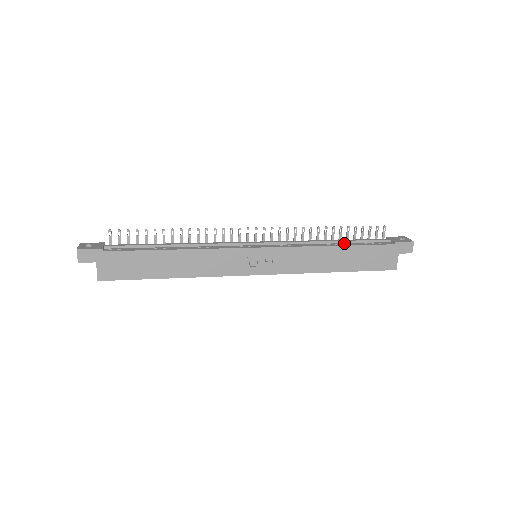
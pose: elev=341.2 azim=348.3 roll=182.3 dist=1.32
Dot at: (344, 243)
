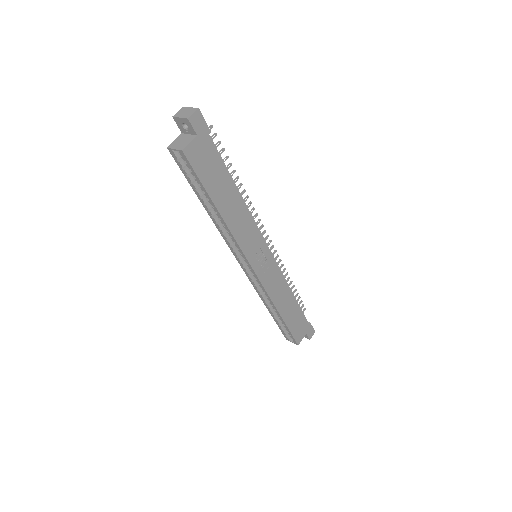
Dot at: occluded
